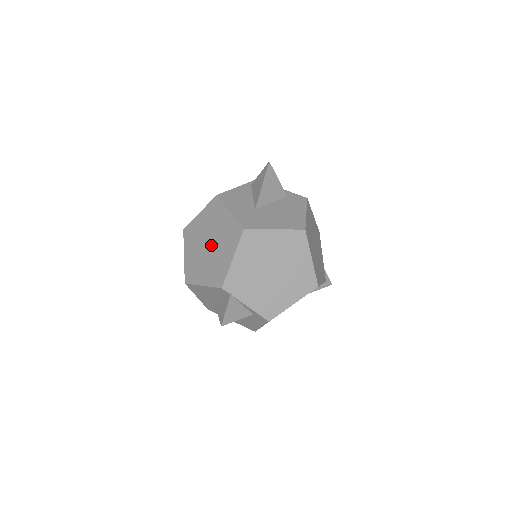
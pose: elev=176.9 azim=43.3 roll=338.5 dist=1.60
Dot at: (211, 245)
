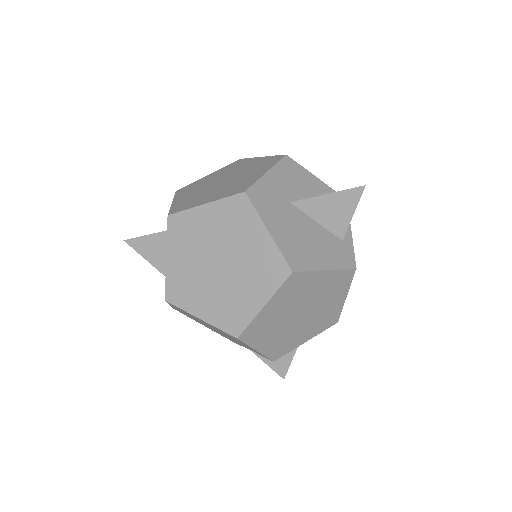
Dot at: (222, 182)
